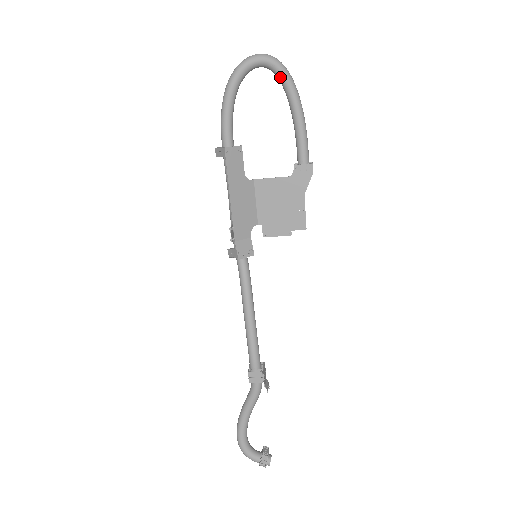
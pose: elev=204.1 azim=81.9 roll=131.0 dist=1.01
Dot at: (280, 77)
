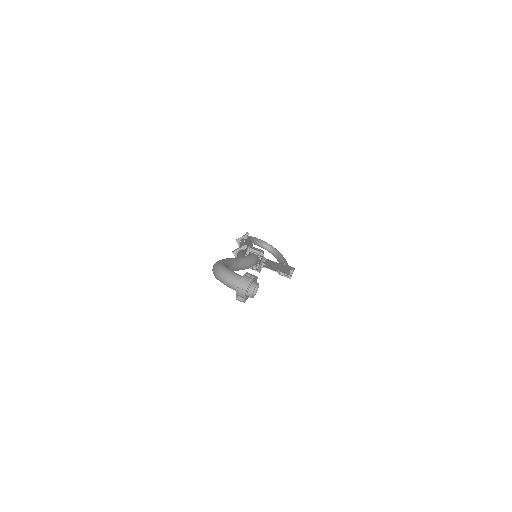
Dot at: (276, 252)
